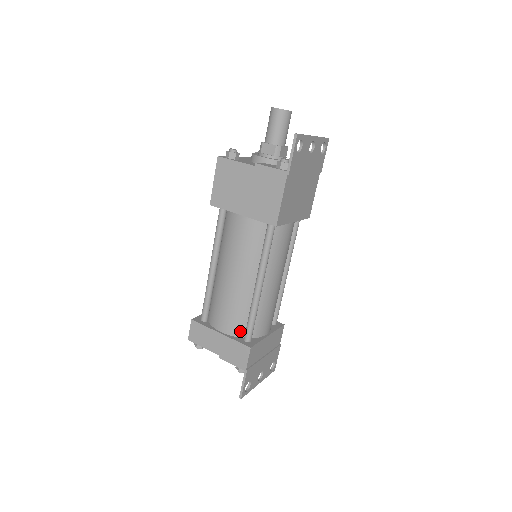
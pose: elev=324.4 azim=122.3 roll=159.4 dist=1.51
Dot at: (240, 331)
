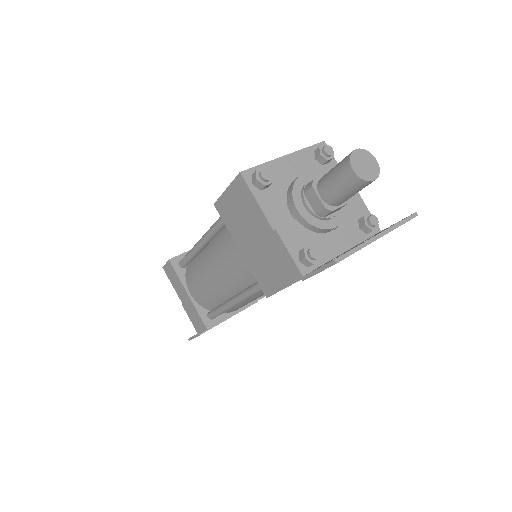
Dot at: (207, 306)
